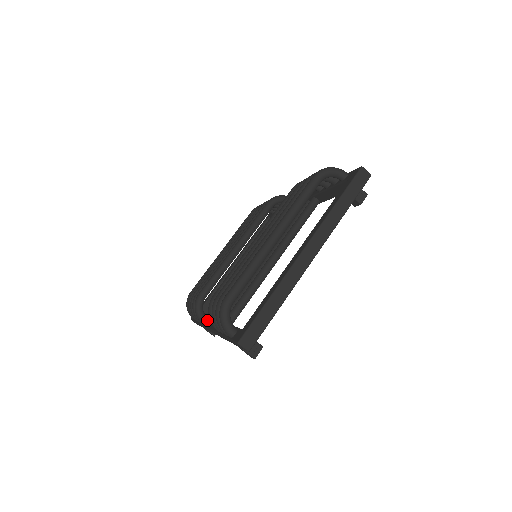
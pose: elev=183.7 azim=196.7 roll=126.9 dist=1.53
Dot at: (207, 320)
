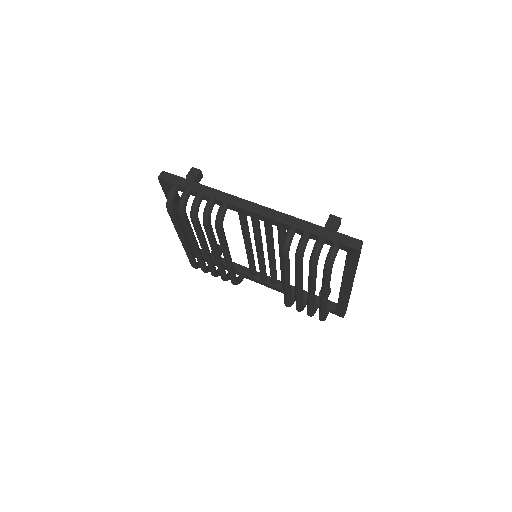
Dot at: (246, 277)
